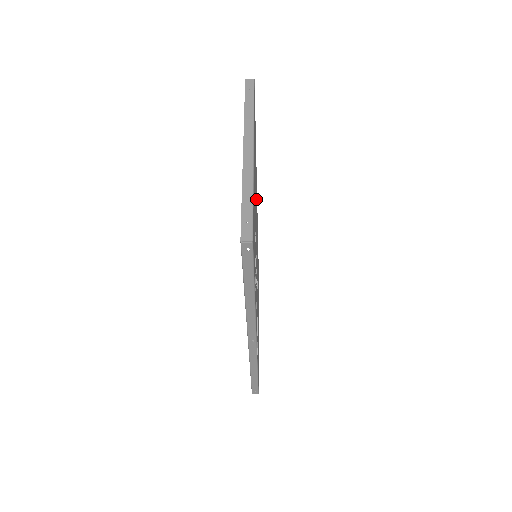
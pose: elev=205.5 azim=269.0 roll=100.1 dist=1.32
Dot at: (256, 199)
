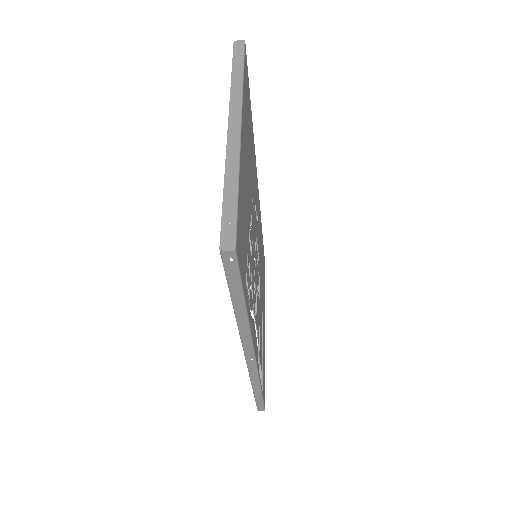
Dot at: (254, 189)
